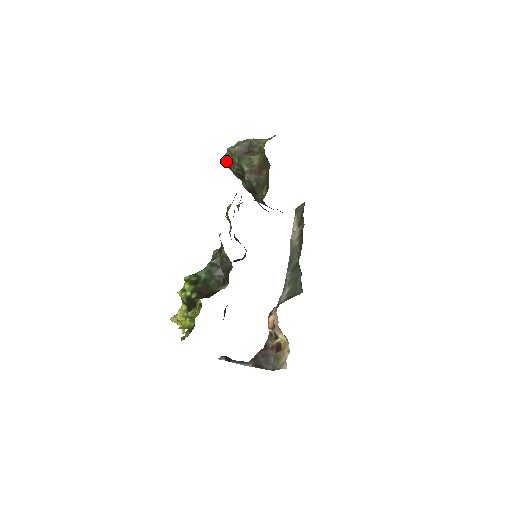
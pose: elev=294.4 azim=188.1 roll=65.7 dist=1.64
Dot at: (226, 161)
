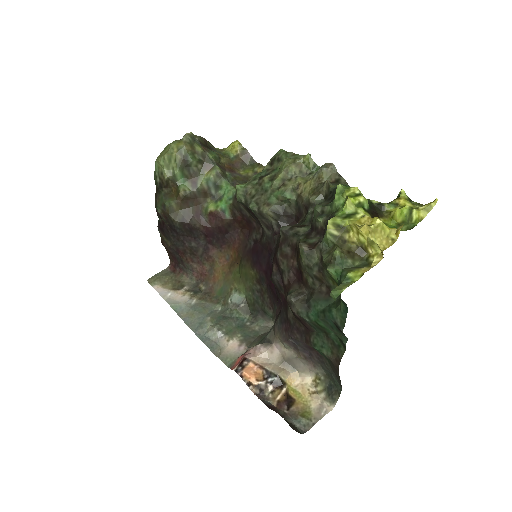
Dot at: (182, 147)
